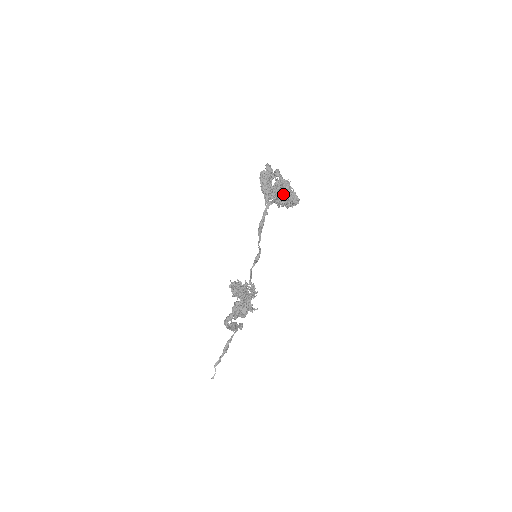
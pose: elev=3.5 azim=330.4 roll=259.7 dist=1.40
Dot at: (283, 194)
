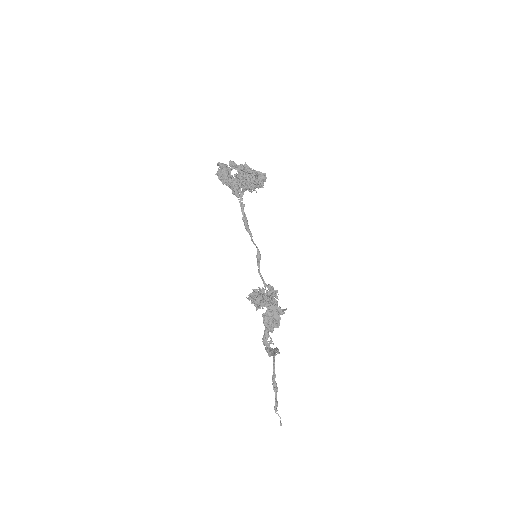
Dot at: (249, 177)
